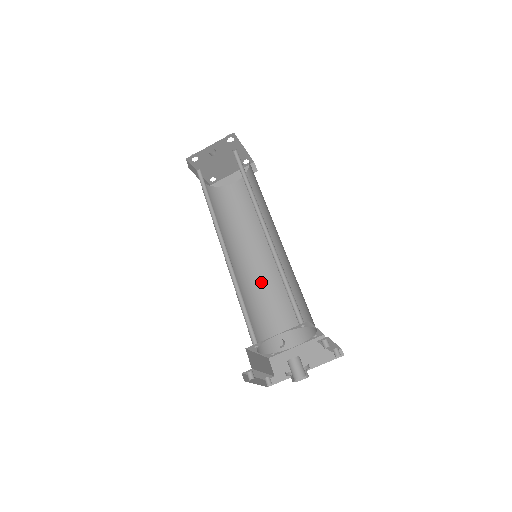
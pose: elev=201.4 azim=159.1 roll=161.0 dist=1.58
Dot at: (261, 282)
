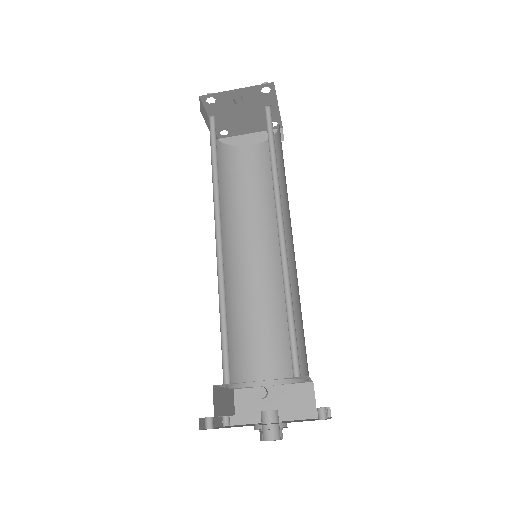
Dot at: (250, 288)
